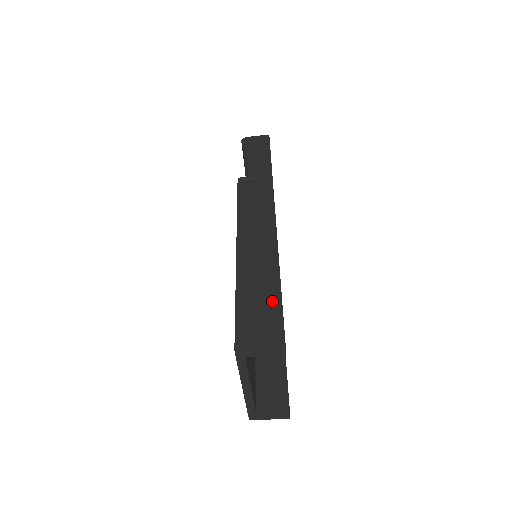
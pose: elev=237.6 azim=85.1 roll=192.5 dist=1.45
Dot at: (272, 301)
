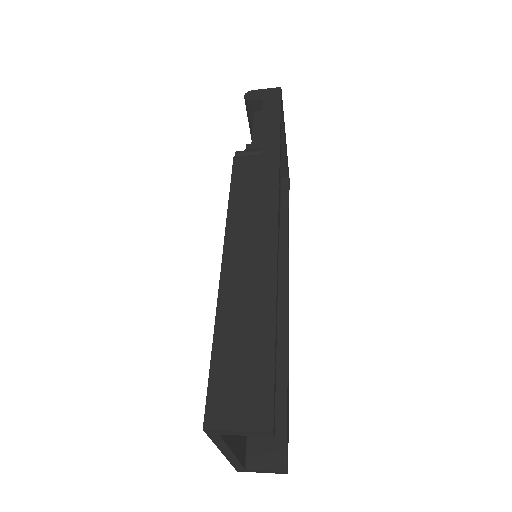
Dot at: (261, 352)
